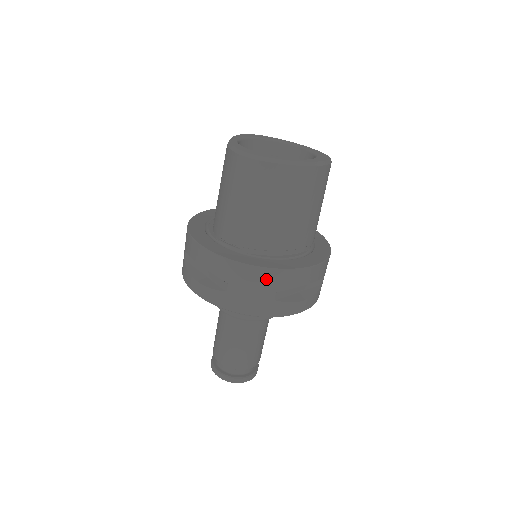
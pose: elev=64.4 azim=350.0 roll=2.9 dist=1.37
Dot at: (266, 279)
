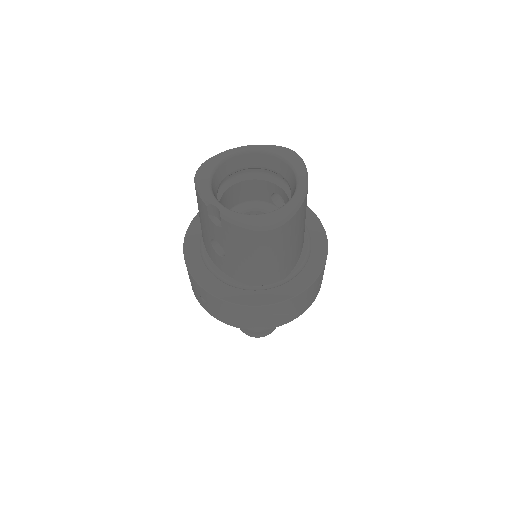
Dot at: (315, 285)
